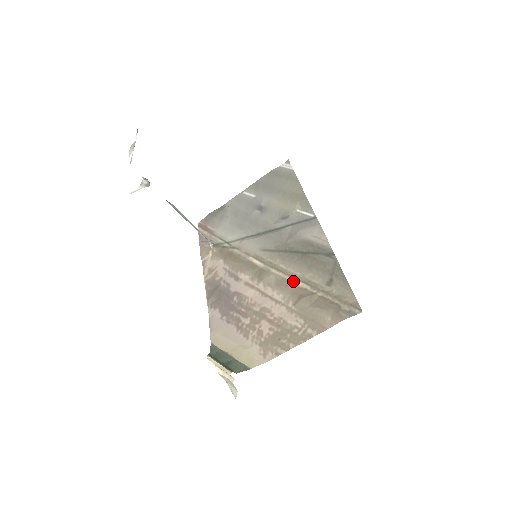
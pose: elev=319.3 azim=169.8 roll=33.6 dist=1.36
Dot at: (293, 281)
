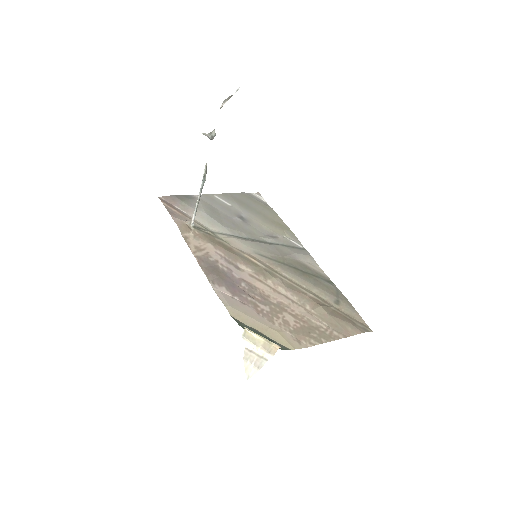
Dot at: (303, 290)
